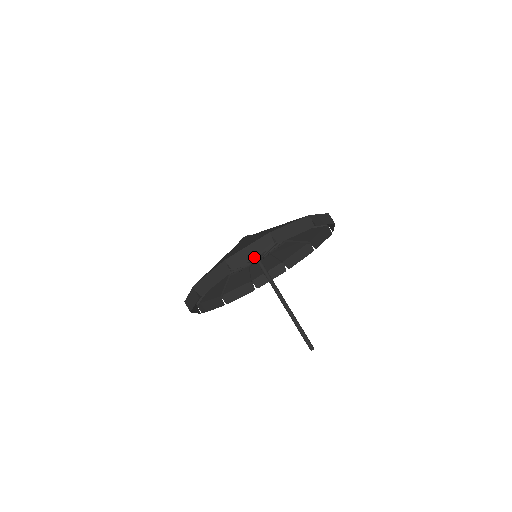
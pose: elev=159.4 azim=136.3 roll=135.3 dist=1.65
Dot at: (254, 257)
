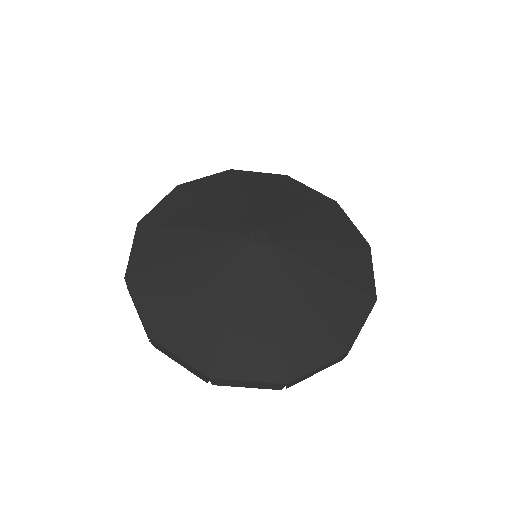
Dot at: occluded
